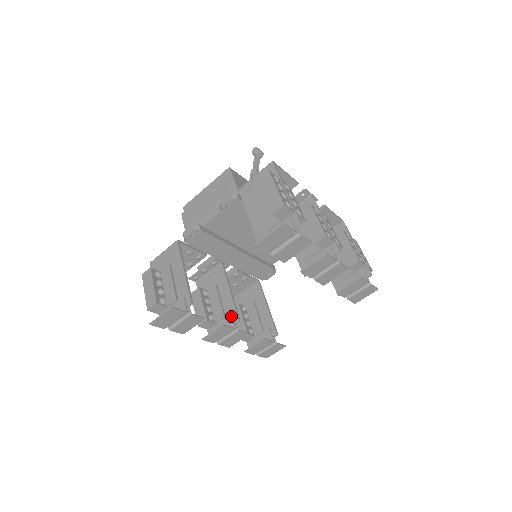
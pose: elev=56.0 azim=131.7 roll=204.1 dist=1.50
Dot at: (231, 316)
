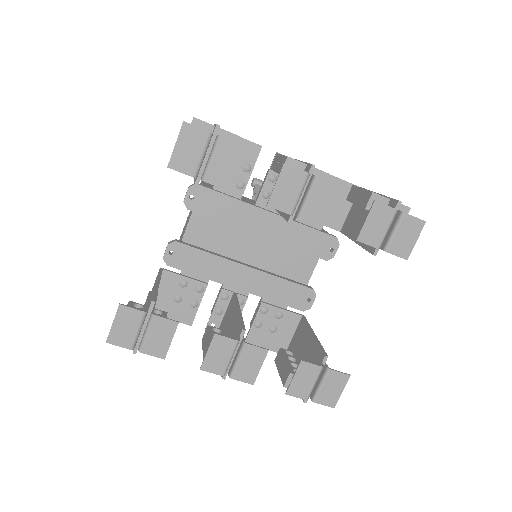
Dot at: (236, 331)
